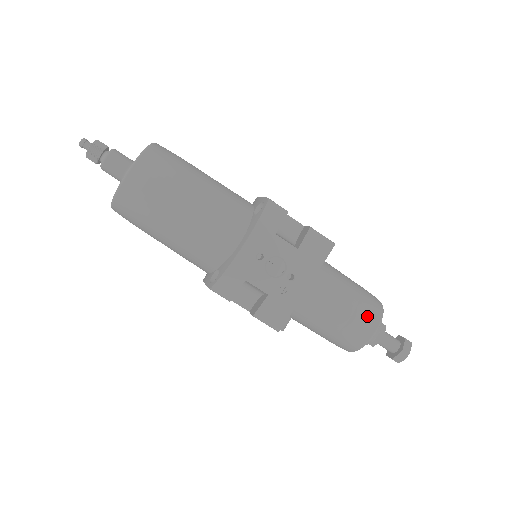
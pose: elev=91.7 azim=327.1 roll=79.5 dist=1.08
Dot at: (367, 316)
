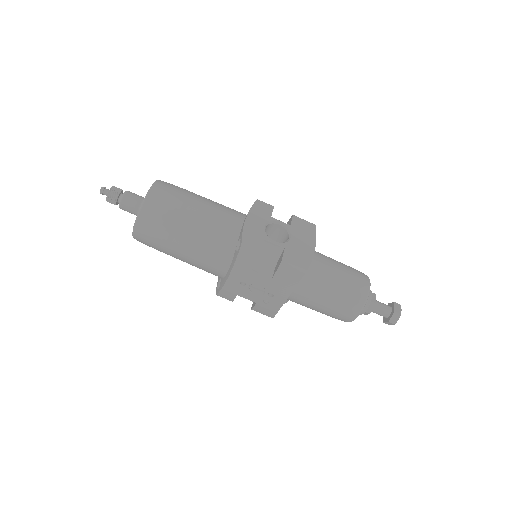
Dot at: (347, 309)
